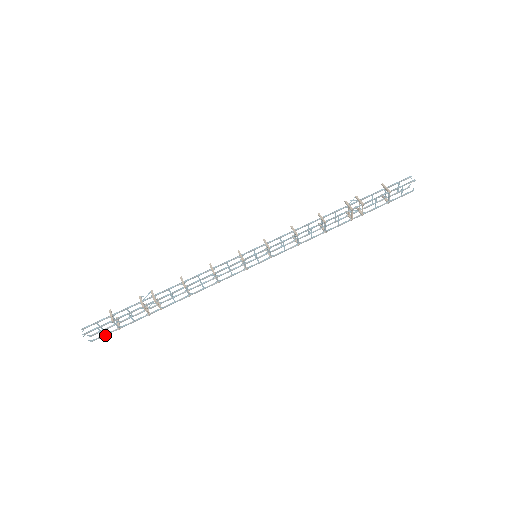
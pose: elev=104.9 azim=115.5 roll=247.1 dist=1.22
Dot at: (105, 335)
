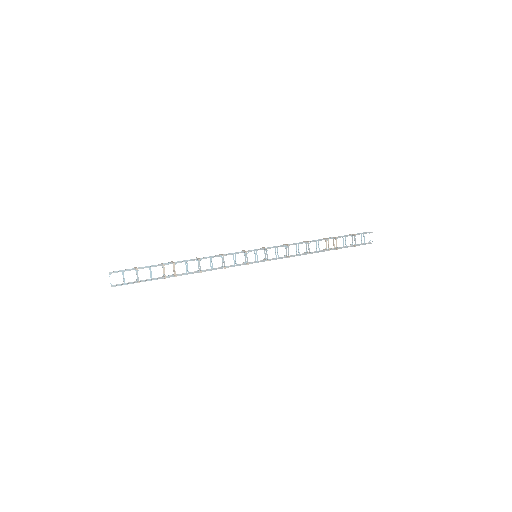
Dot at: (125, 284)
